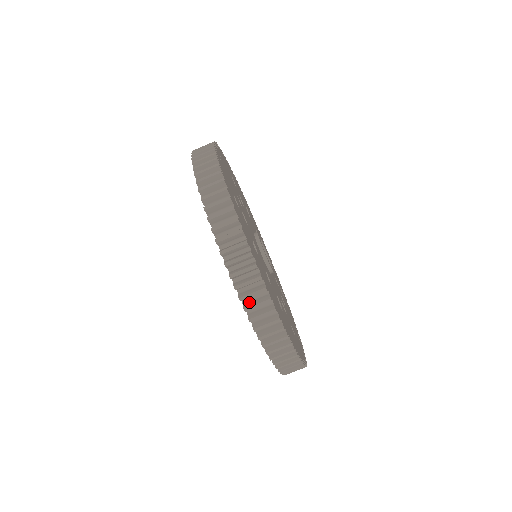
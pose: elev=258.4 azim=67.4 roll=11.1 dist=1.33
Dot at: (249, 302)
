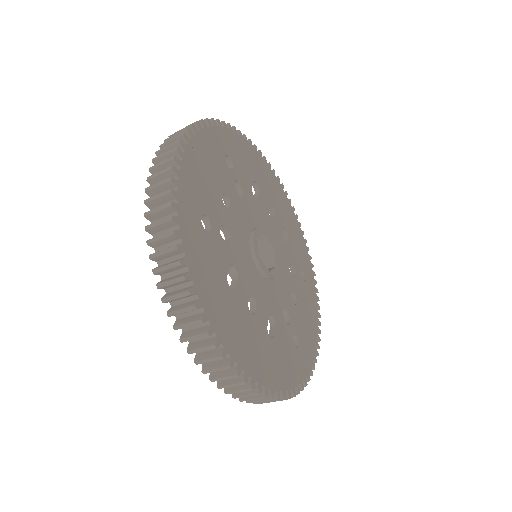
Dot at: (209, 362)
